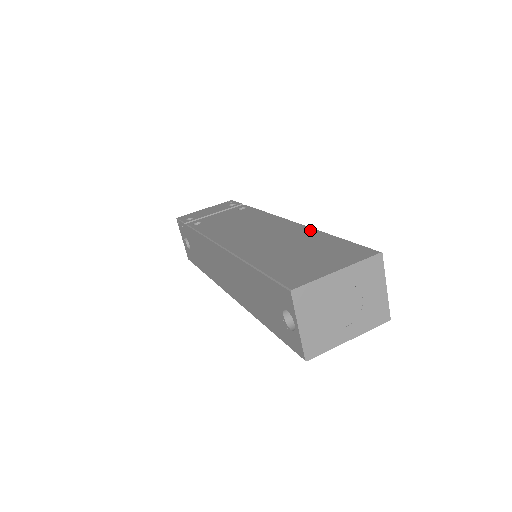
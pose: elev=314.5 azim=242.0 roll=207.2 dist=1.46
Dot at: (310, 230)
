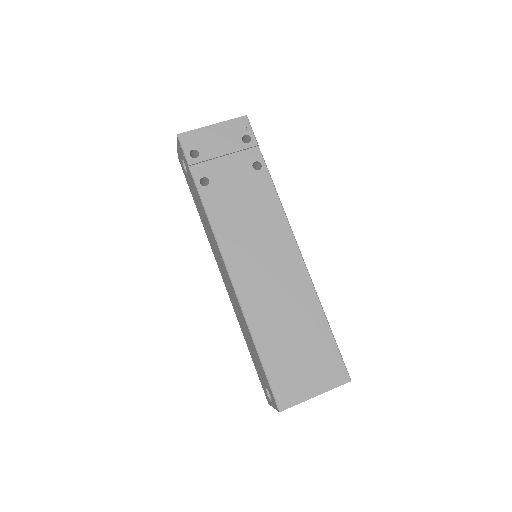
Dot at: (313, 296)
